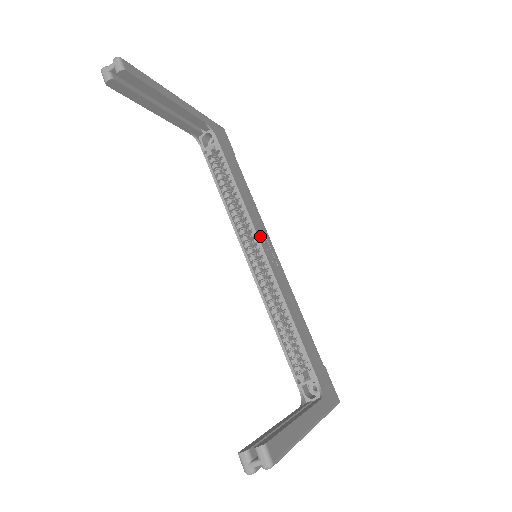
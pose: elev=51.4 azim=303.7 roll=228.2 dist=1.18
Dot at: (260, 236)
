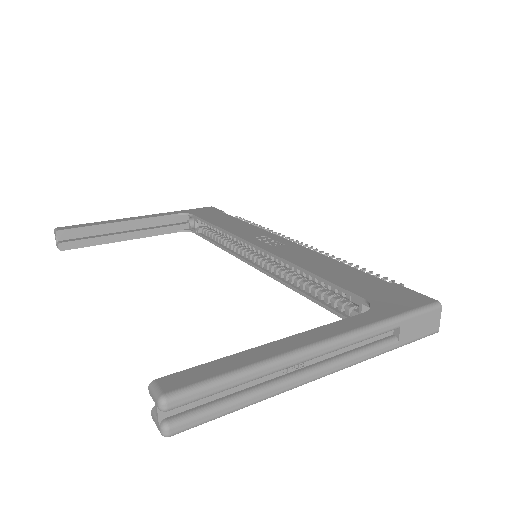
Dot at: (250, 239)
